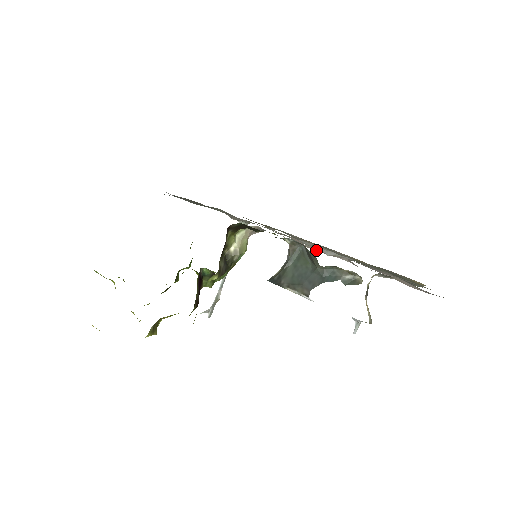
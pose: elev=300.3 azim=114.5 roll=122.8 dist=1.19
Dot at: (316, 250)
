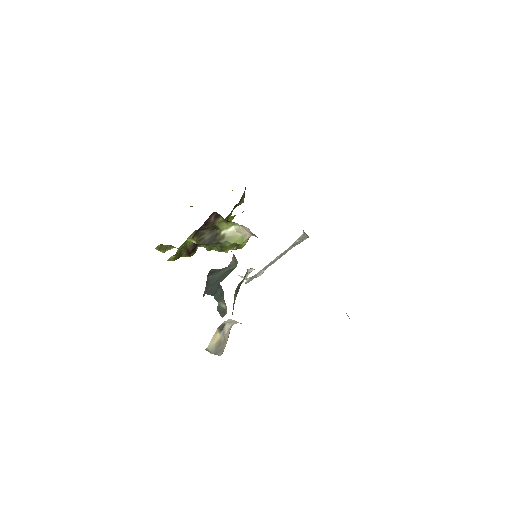
Dot at: occluded
